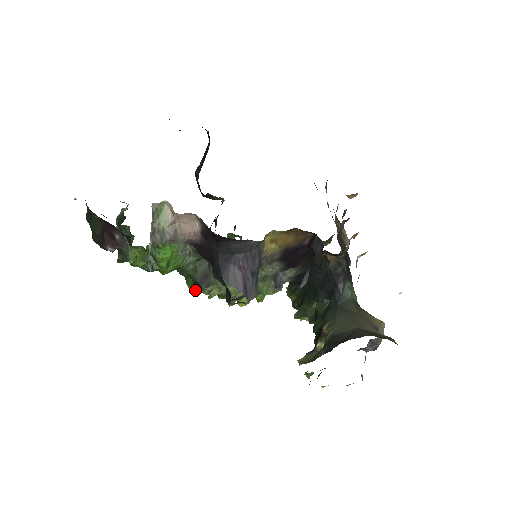
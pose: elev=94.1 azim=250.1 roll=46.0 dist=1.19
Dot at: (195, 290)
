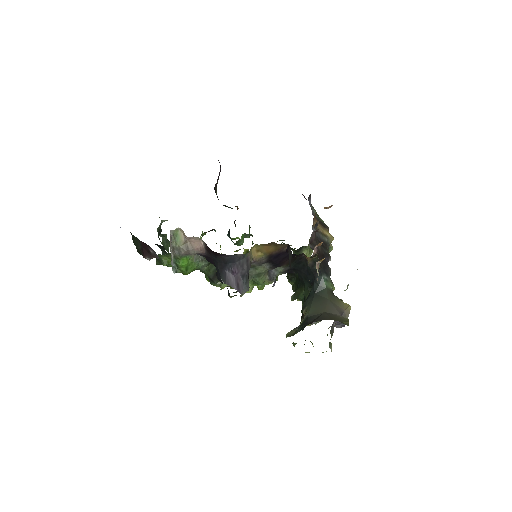
Dot at: occluded
